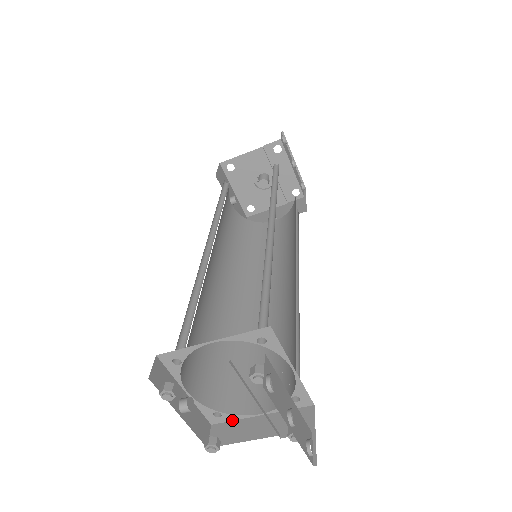
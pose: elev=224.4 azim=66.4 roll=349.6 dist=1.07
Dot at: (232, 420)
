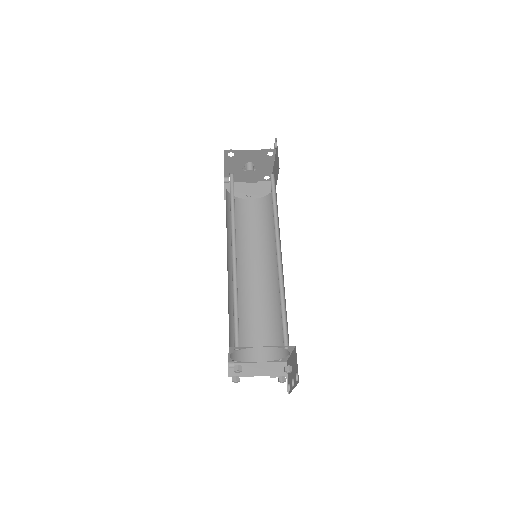
Dot at: (241, 363)
